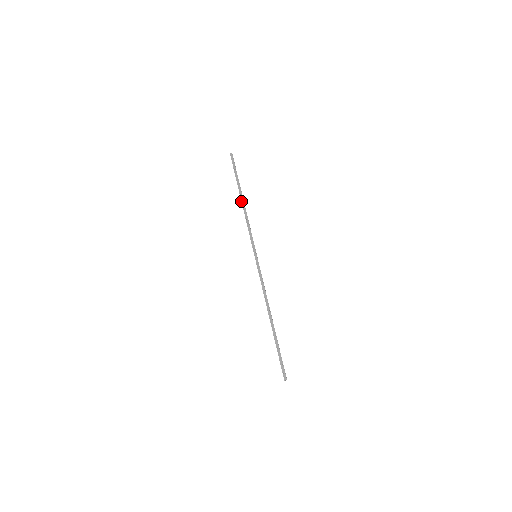
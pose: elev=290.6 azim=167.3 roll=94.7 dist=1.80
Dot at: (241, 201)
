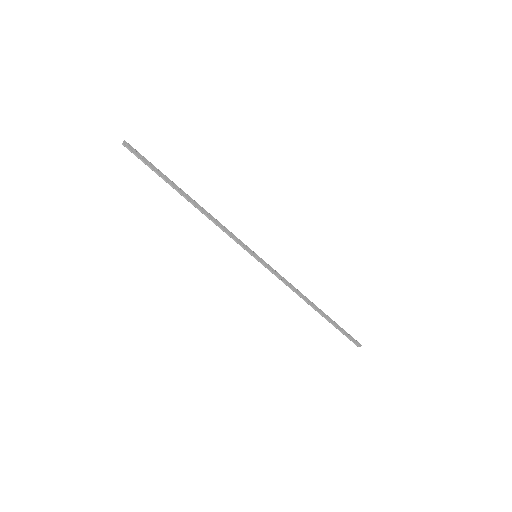
Dot at: (192, 203)
